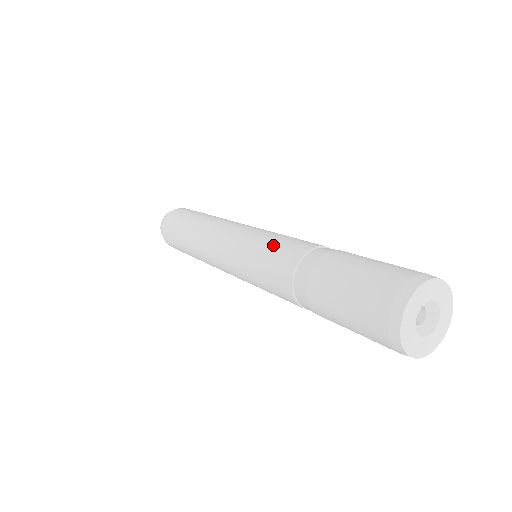
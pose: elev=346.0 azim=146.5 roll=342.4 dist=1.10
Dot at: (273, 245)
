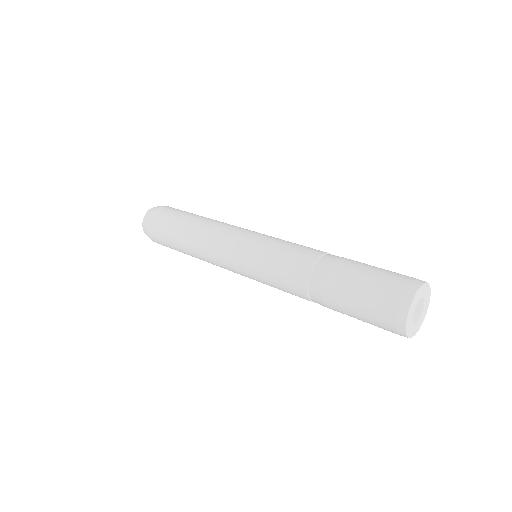
Dot at: (277, 262)
